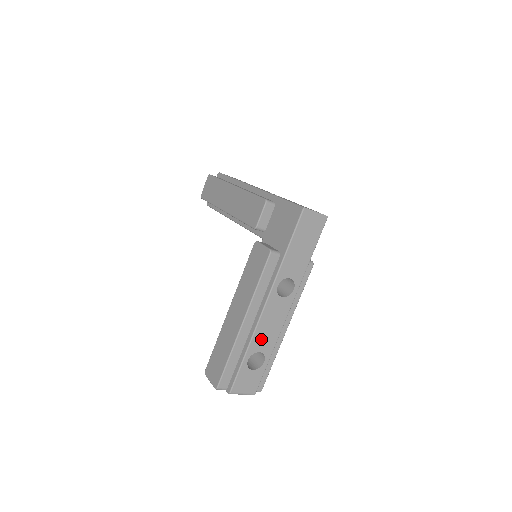
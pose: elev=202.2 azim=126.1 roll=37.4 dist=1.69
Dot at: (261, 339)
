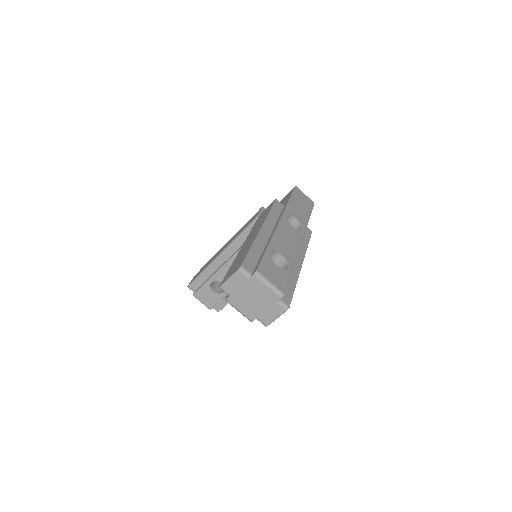
Dot at: (281, 245)
